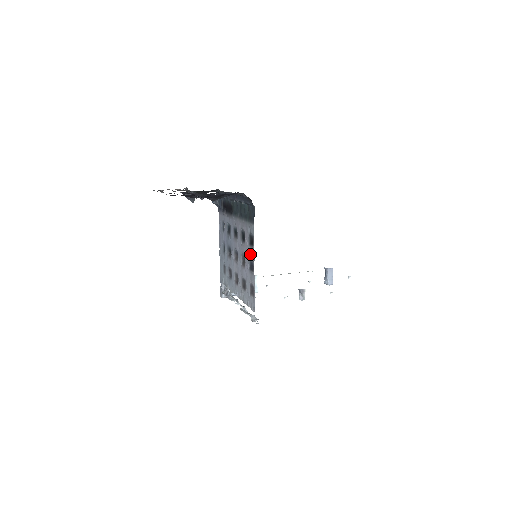
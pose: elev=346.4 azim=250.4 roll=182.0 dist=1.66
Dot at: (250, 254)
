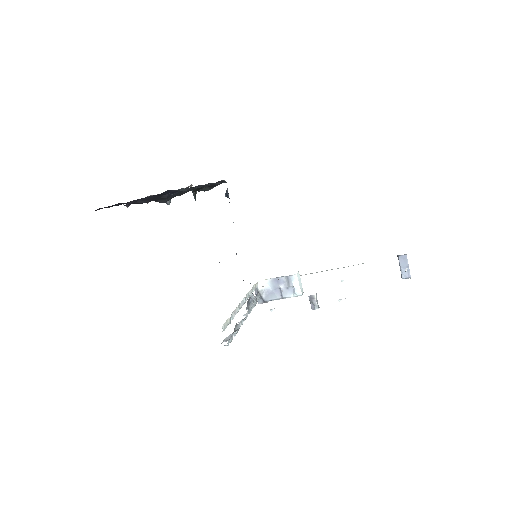
Dot at: occluded
